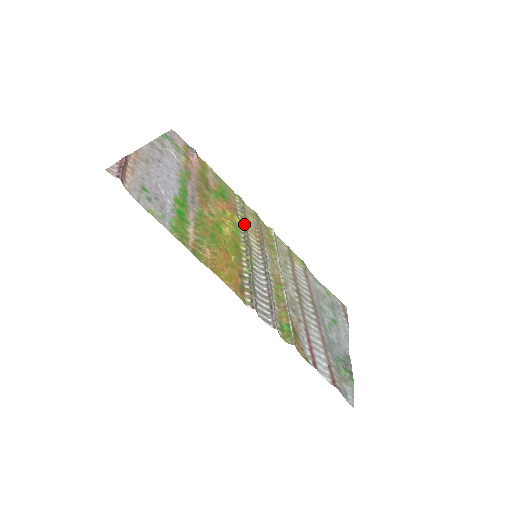
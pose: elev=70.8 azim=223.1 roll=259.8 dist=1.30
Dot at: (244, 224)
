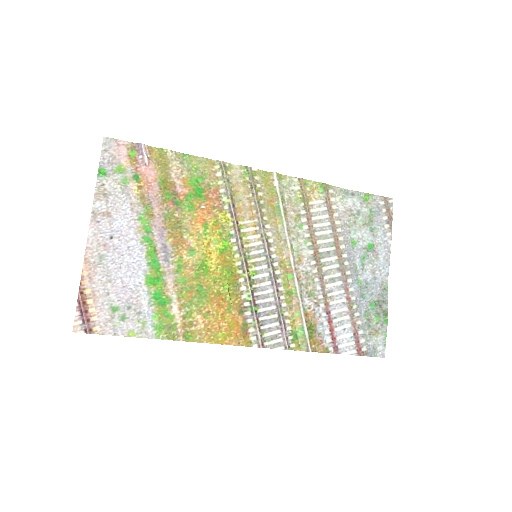
Dot at: (233, 218)
